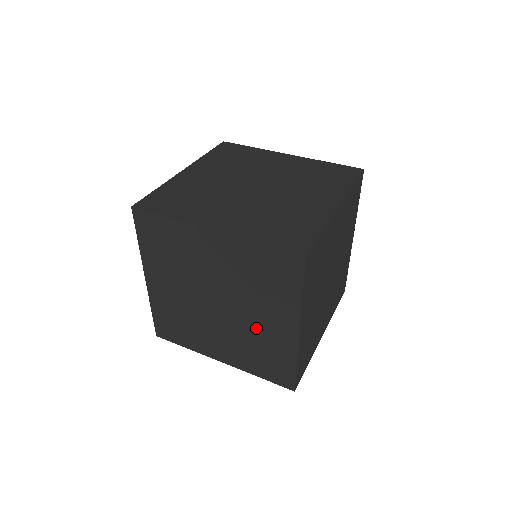
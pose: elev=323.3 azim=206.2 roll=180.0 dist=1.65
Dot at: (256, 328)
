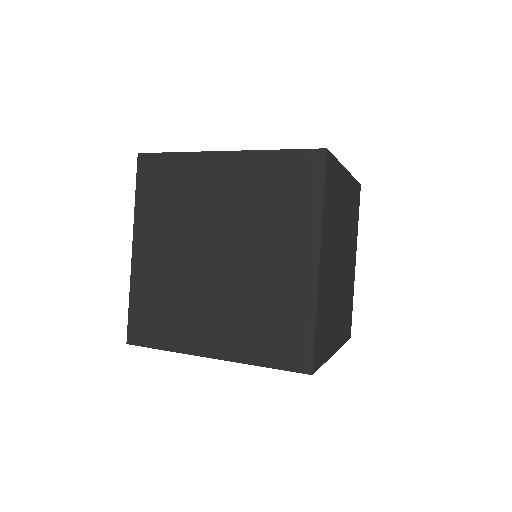
Dot at: (264, 276)
